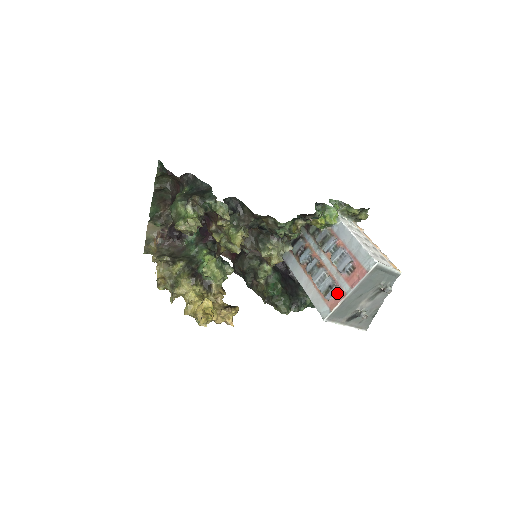
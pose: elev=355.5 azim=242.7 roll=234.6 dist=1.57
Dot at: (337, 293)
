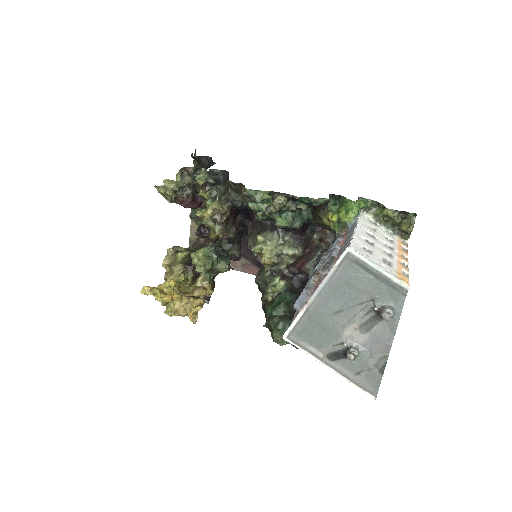
Dot at: (307, 300)
